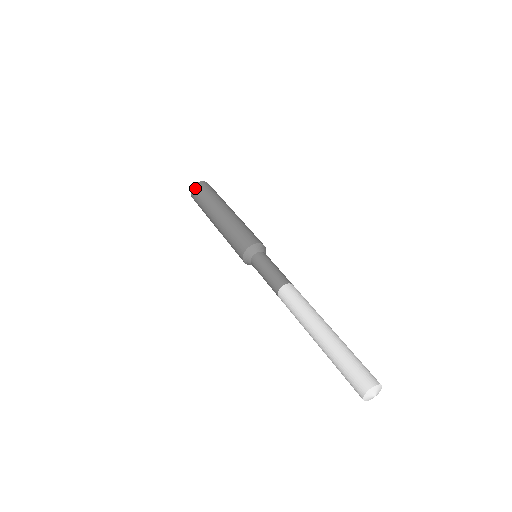
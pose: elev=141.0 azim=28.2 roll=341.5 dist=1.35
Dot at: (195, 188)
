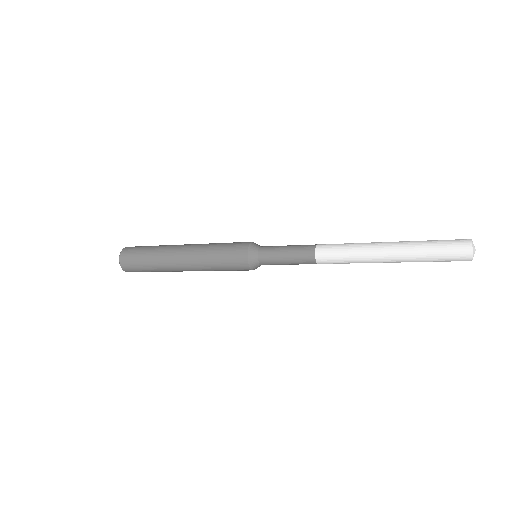
Dot at: (126, 252)
